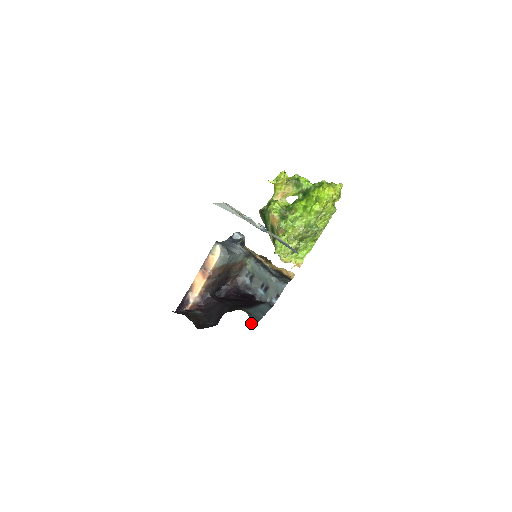
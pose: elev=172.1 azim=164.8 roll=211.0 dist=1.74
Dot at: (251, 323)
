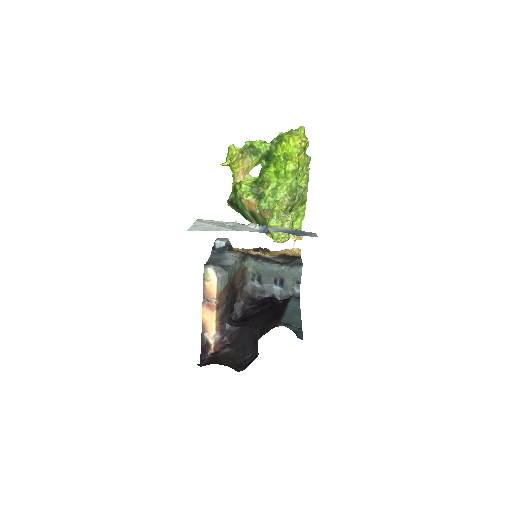
Dot at: (298, 336)
